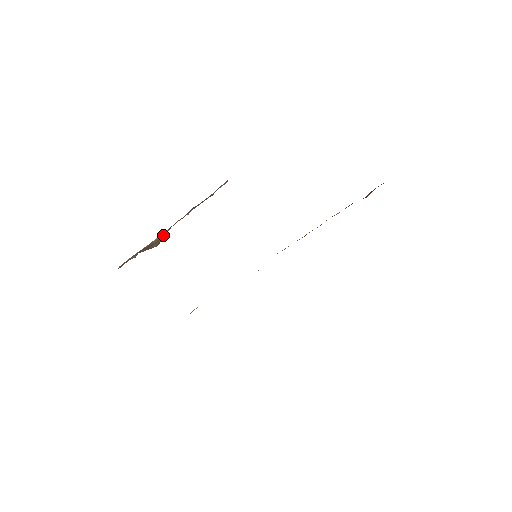
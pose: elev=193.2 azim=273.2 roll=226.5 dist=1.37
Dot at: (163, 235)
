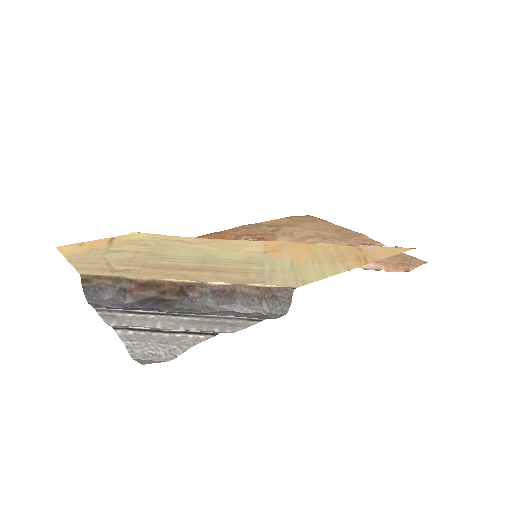
Dot at: (170, 286)
